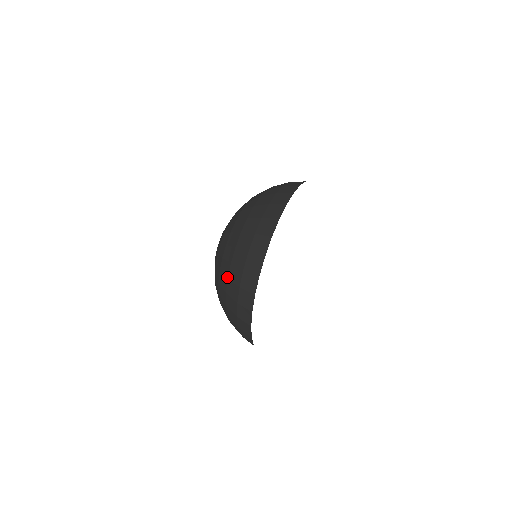
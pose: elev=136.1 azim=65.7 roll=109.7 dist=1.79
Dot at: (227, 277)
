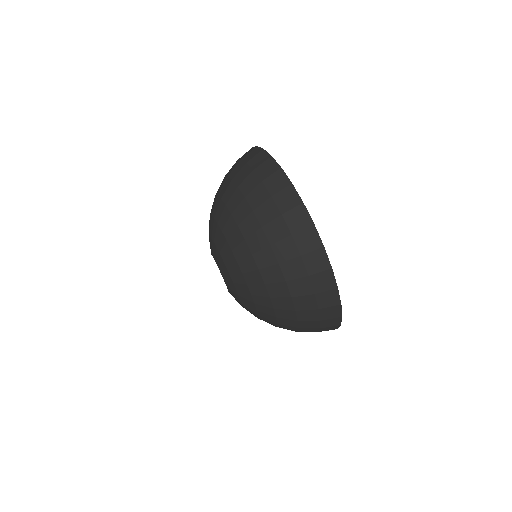
Dot at: (289, 296)
